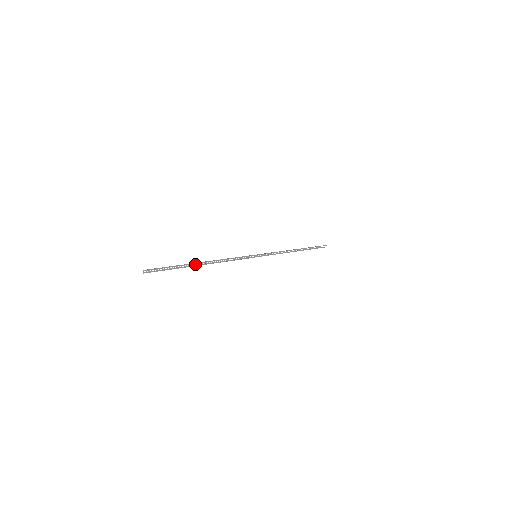
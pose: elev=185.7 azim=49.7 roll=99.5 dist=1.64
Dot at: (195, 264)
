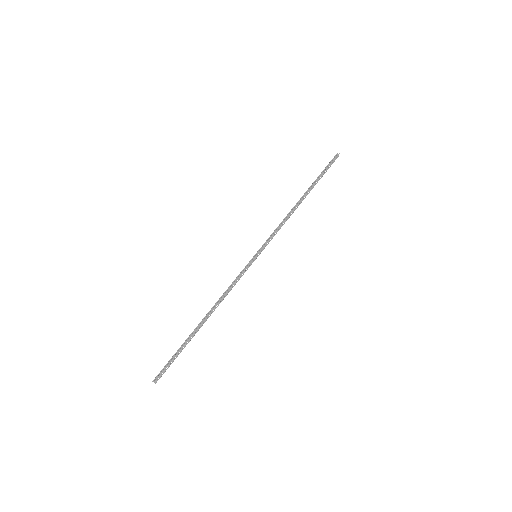
Dot at: (196, 327)
